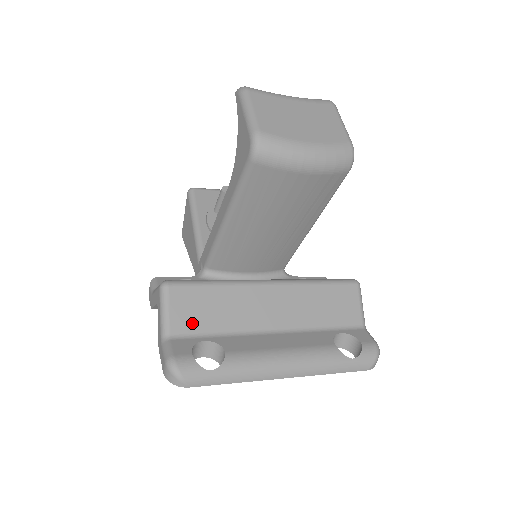
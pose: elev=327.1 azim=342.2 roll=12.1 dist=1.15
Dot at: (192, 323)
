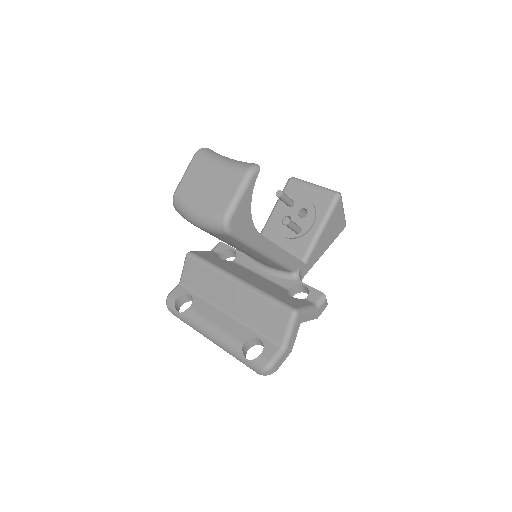
Dot at: (191, 282)
